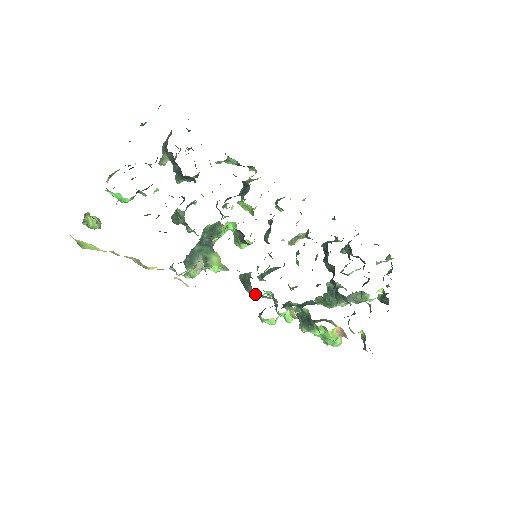
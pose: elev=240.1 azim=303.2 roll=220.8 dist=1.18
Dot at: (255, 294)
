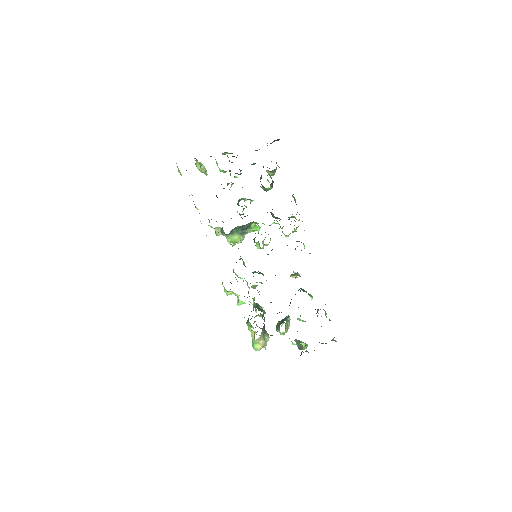
Dot at: occluded
